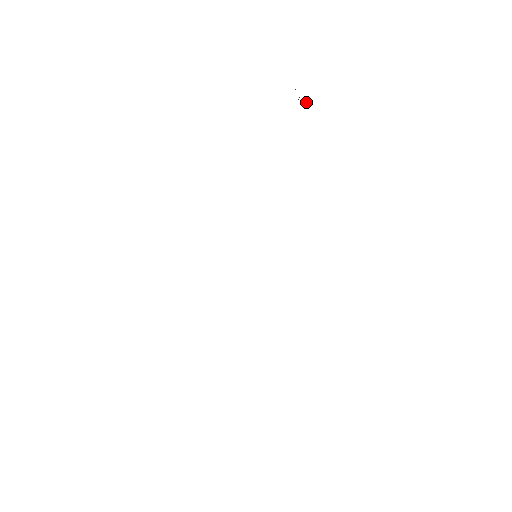
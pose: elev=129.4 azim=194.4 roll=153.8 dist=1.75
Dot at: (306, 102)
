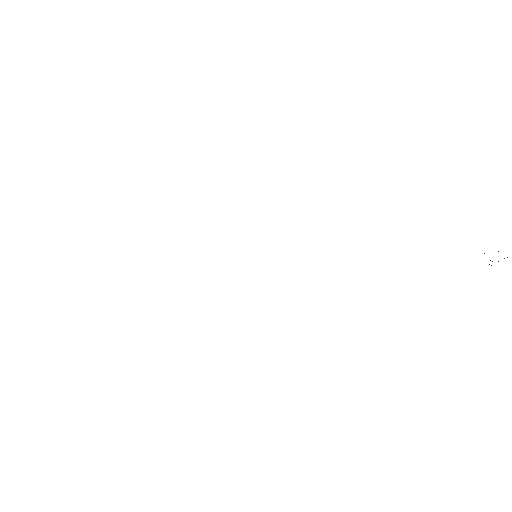
Dot at: occluded
